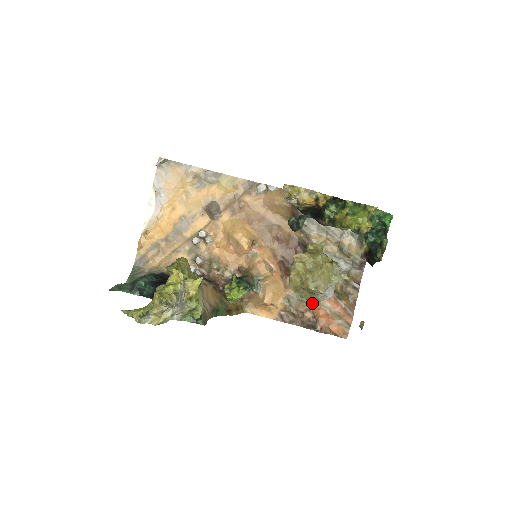
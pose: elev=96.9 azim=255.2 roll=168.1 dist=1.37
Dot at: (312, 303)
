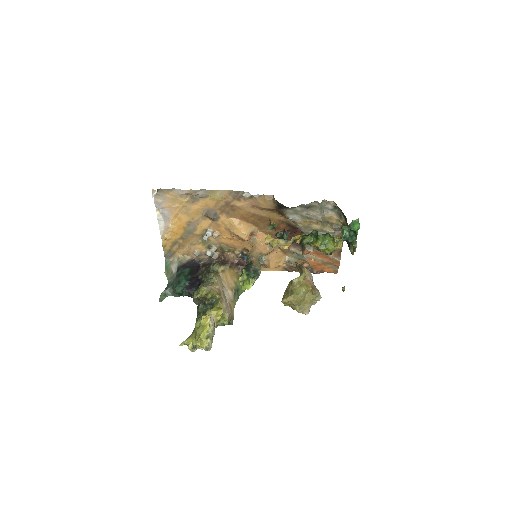
Dot at: (307, 260)
